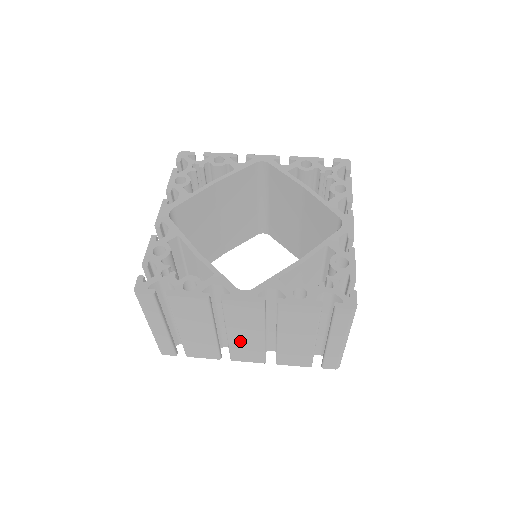
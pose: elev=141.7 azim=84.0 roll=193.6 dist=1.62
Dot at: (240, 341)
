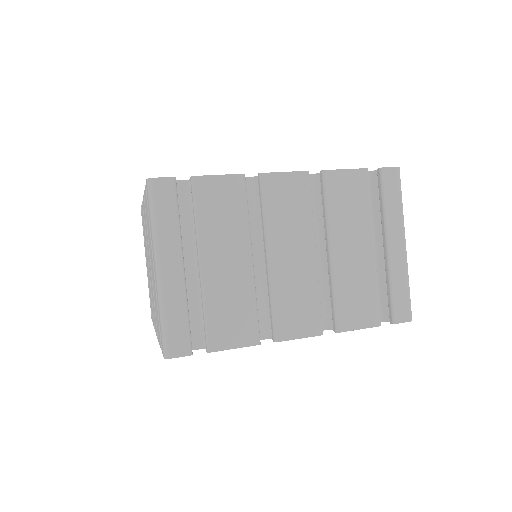
Dot at: (286, 276)
